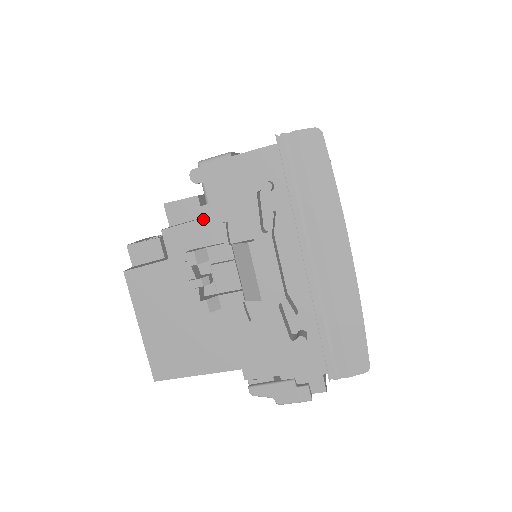
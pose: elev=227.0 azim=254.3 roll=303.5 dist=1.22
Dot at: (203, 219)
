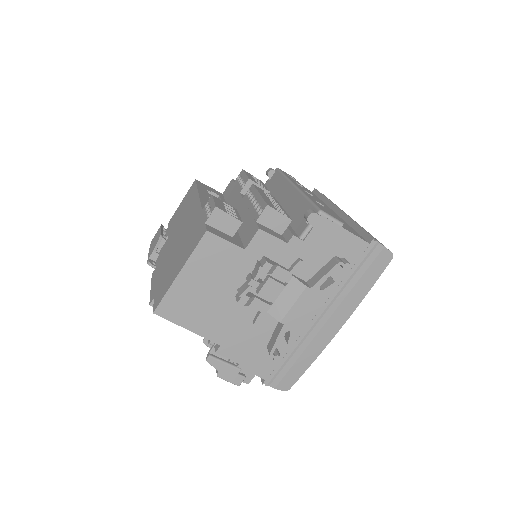
Dot at: (290, 245)
